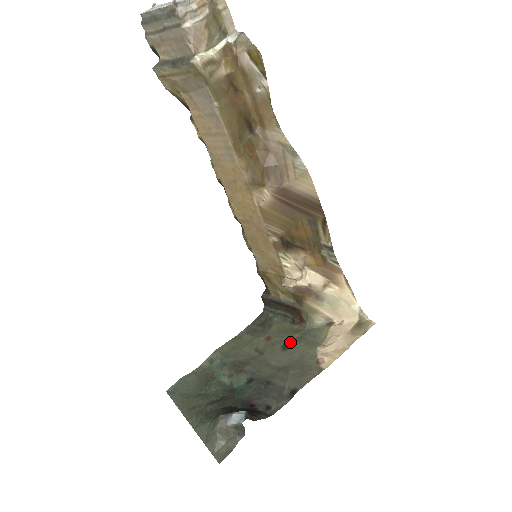
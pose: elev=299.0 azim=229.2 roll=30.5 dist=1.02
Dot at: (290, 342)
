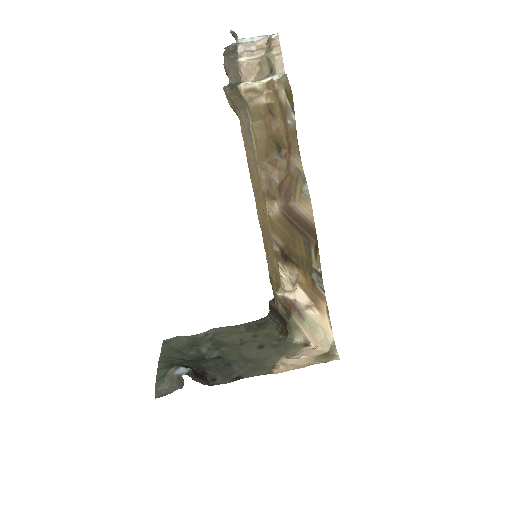
Dot at: (267, 345)
